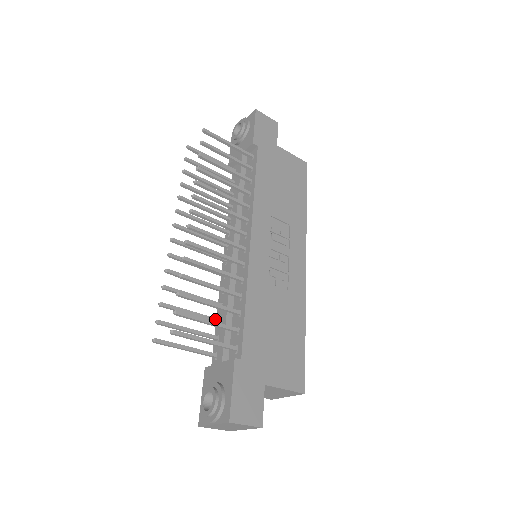
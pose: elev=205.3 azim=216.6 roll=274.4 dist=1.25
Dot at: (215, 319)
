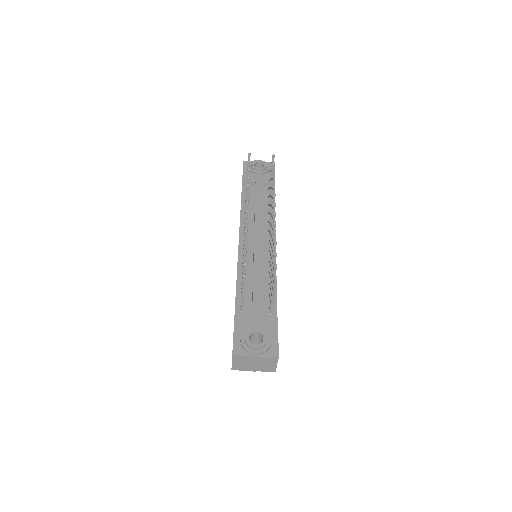
Dot at: occluded
